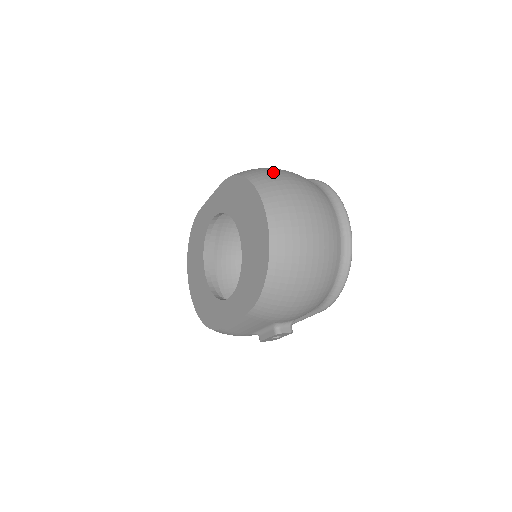
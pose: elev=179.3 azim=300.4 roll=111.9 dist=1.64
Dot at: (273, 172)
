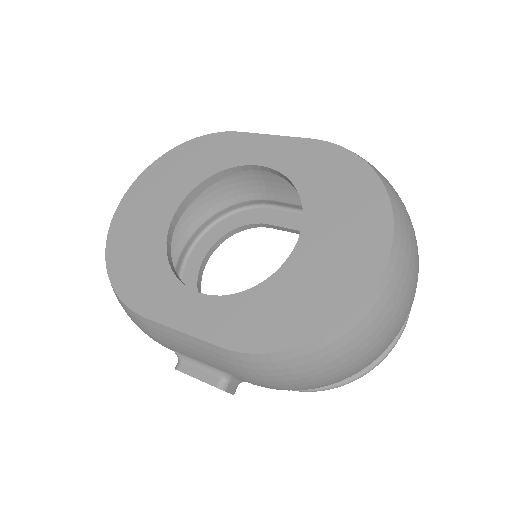
Dot at: occluded
